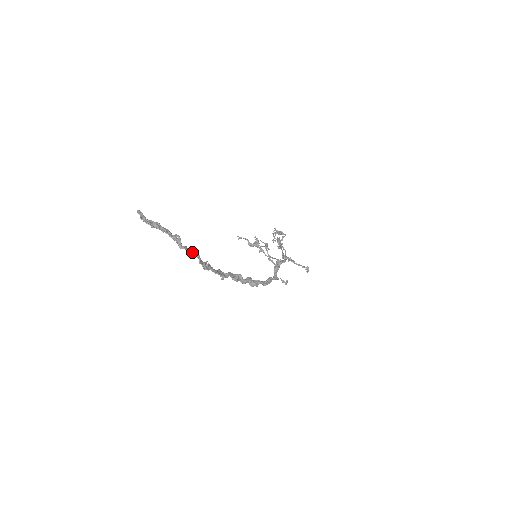
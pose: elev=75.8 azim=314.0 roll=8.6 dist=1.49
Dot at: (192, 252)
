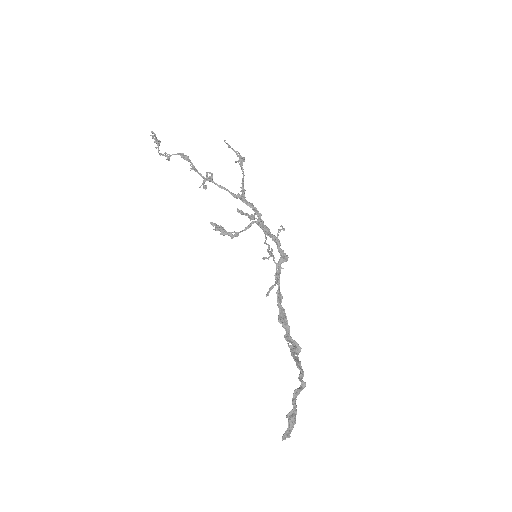
Dot at: (302, 374)
